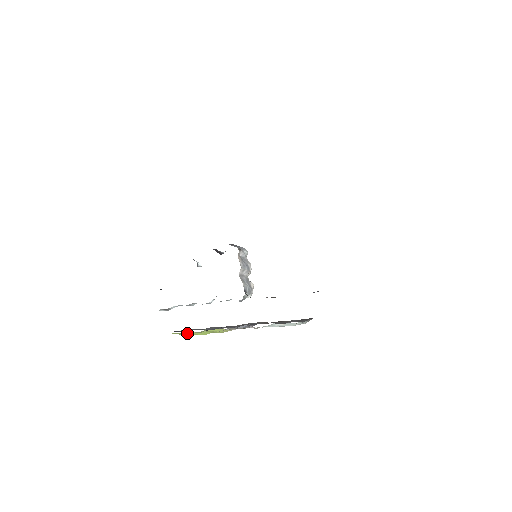
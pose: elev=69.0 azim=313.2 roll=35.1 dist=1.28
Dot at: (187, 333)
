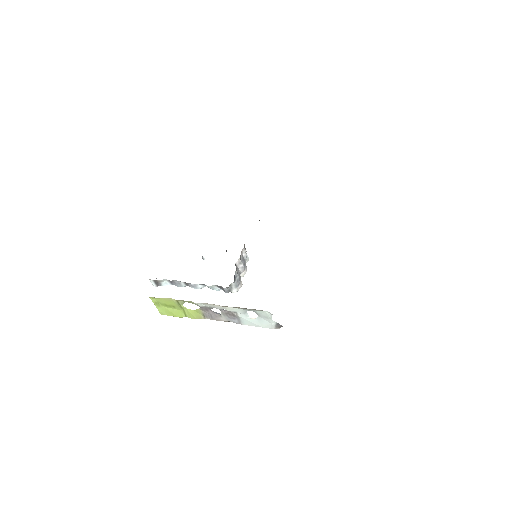
Dot at: (164, 308)
